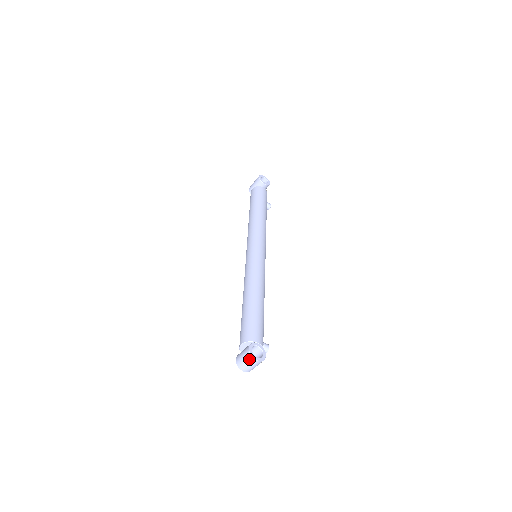
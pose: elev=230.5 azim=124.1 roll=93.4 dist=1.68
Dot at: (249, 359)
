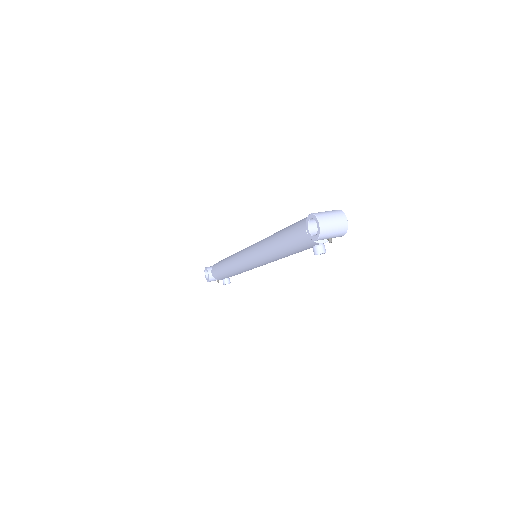
Dot at: (339, 213)
